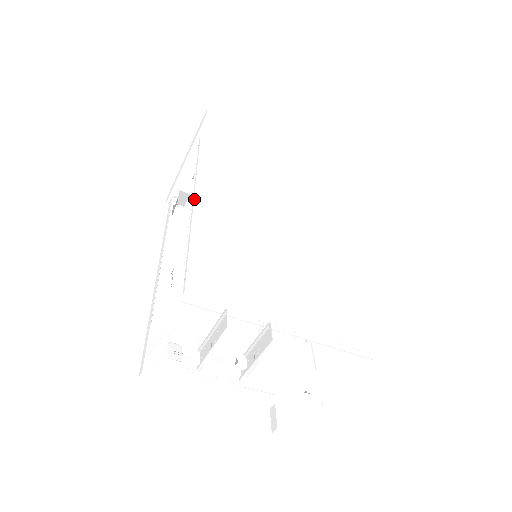
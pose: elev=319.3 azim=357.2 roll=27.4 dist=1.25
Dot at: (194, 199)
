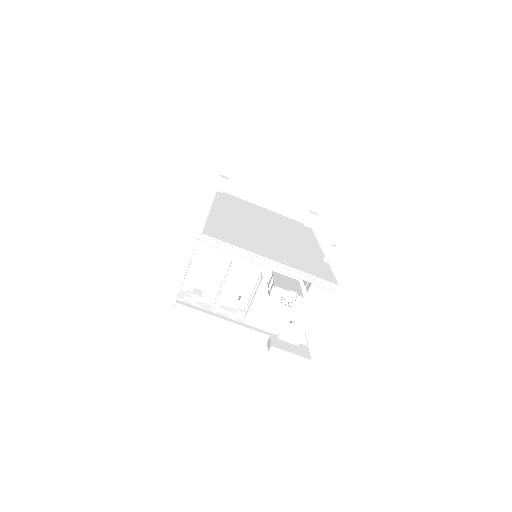
Dot at: (211, 209)
